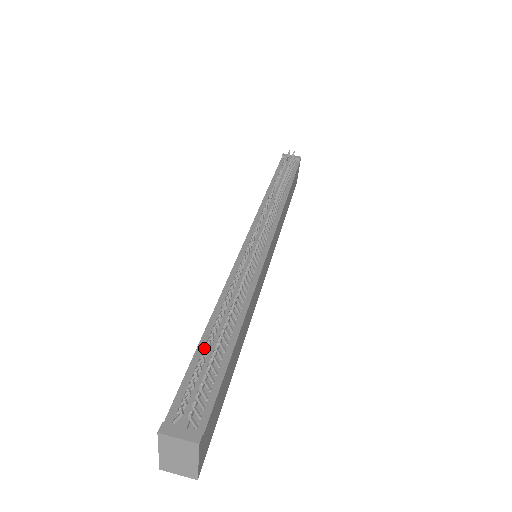
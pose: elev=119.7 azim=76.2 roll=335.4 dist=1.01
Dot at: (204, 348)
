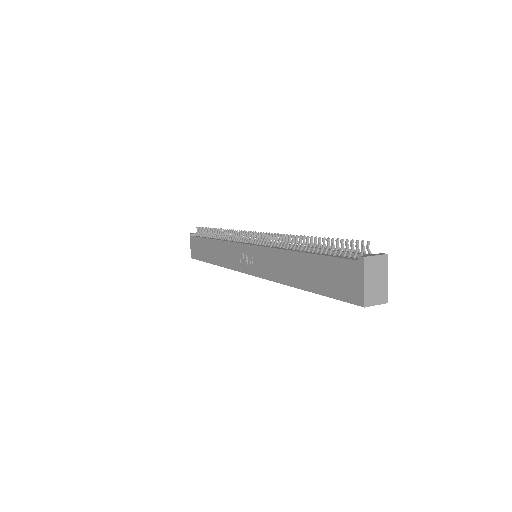
Dot at: (317, 253)
